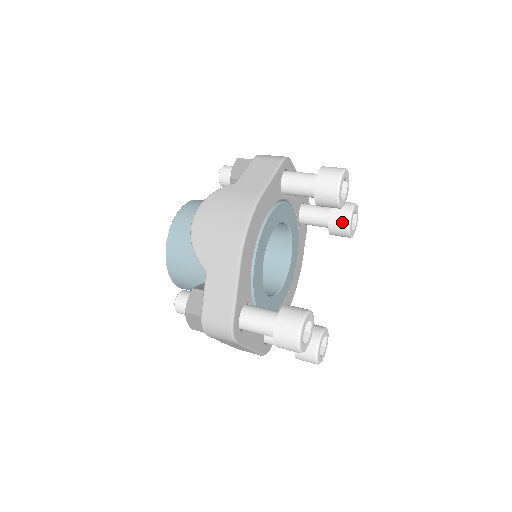
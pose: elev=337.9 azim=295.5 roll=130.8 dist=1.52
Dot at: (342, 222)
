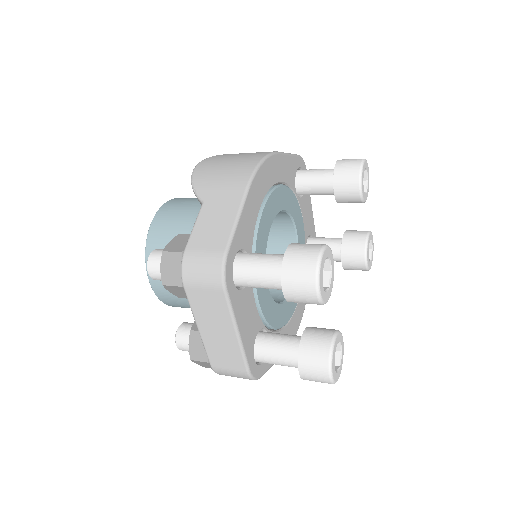
Dot at: (358, 242)
